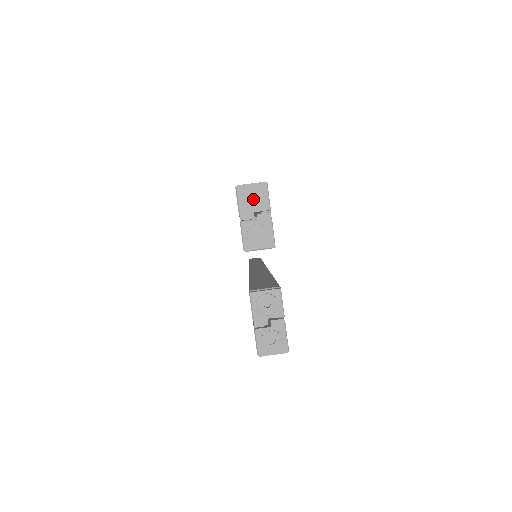
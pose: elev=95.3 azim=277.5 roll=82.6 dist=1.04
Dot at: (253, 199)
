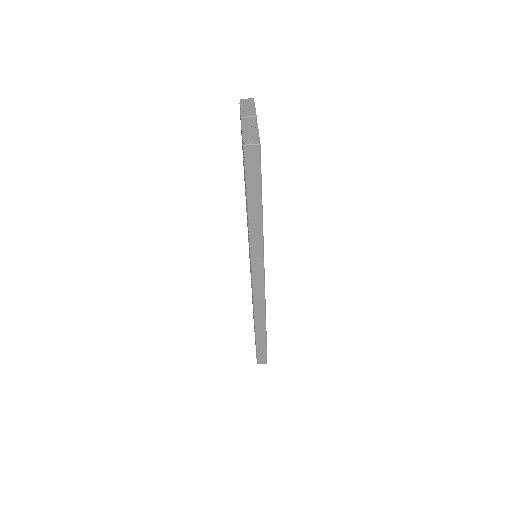
Dot at: (247, 103)
